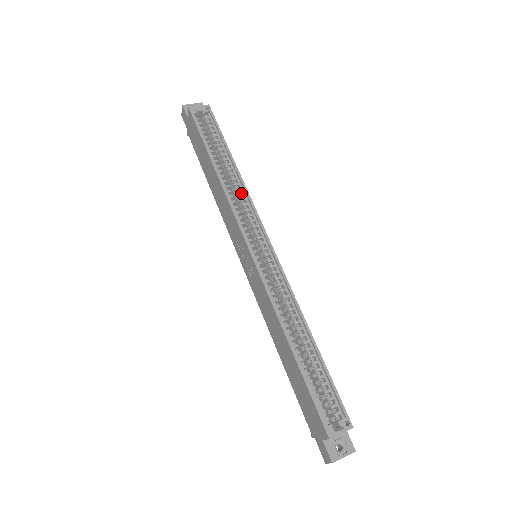
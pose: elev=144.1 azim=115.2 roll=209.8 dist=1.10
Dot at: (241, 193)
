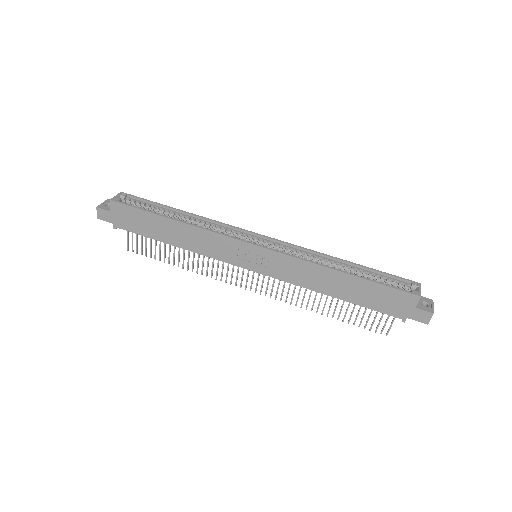
Dot at: (208, 224)
